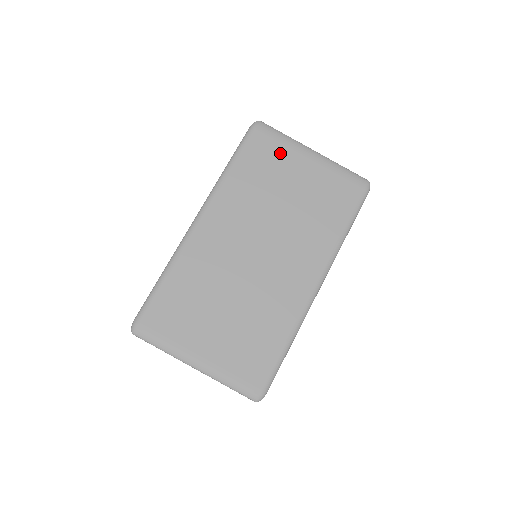
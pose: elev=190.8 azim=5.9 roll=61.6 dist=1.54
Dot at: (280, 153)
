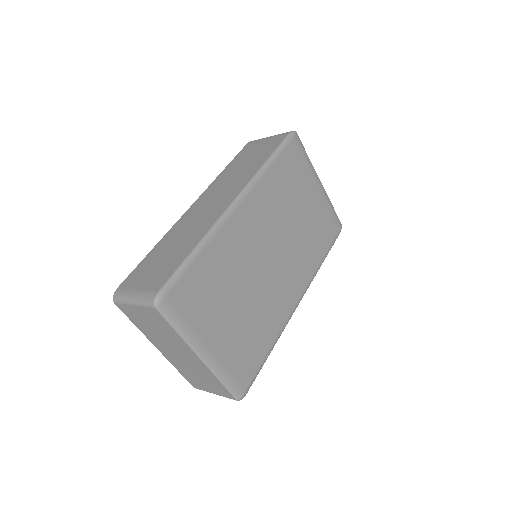
Dot at: (303, 171)
